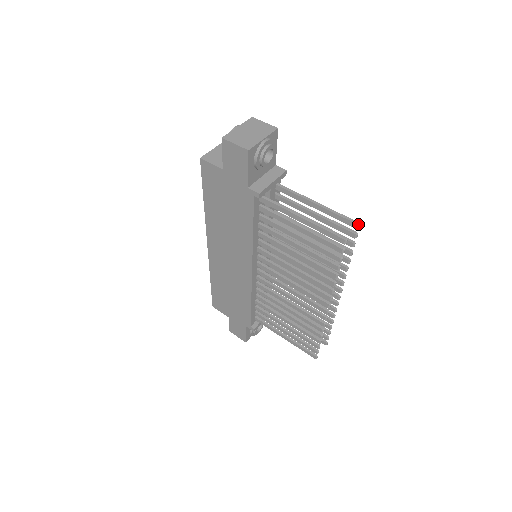
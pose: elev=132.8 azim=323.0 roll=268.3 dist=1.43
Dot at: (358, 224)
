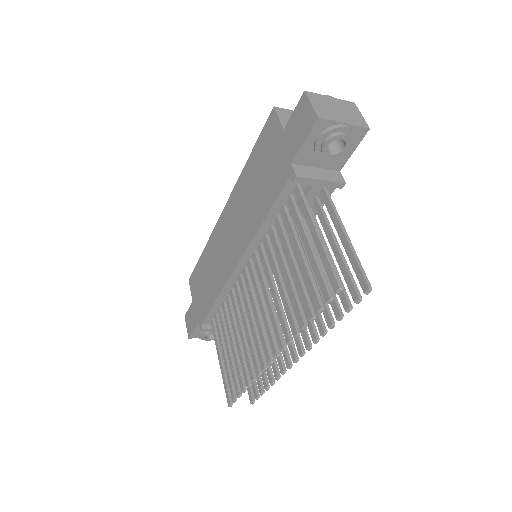
Dot at: (369, 287)
